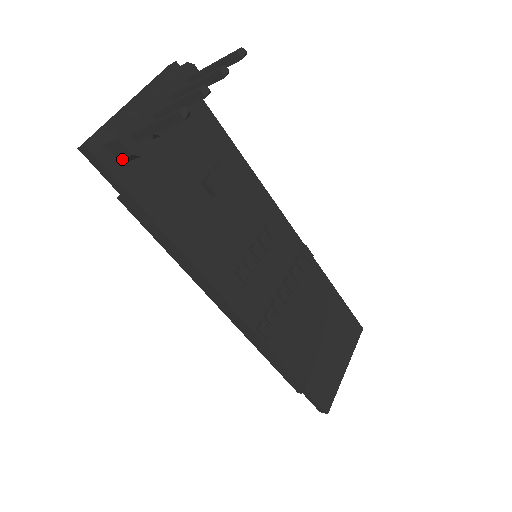
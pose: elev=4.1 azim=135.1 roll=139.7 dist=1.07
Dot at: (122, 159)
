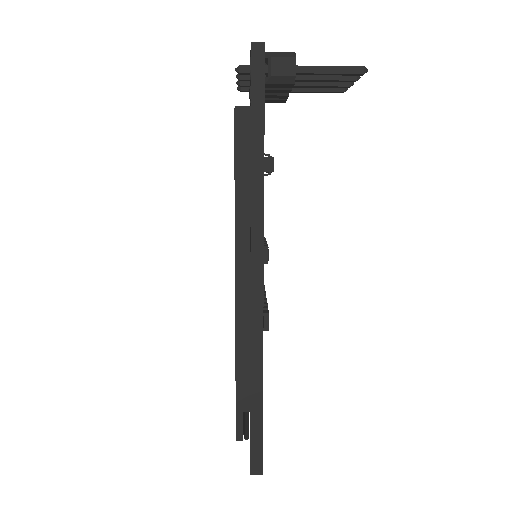
Dot at: (277, 76)
